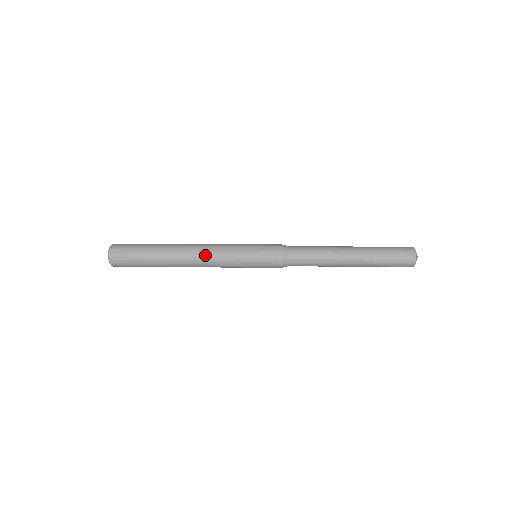
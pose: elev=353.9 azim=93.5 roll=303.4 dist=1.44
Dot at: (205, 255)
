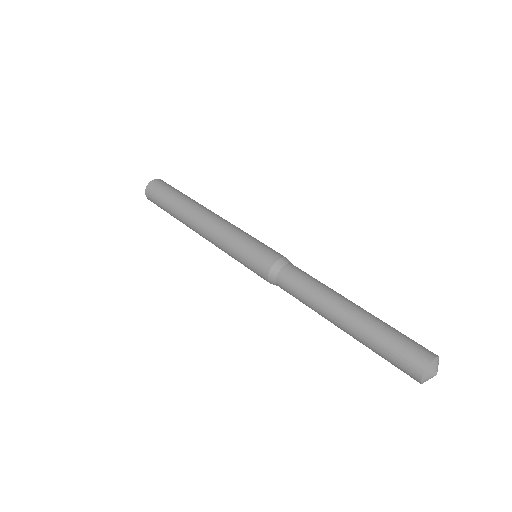
Dot at: (206, 234)
